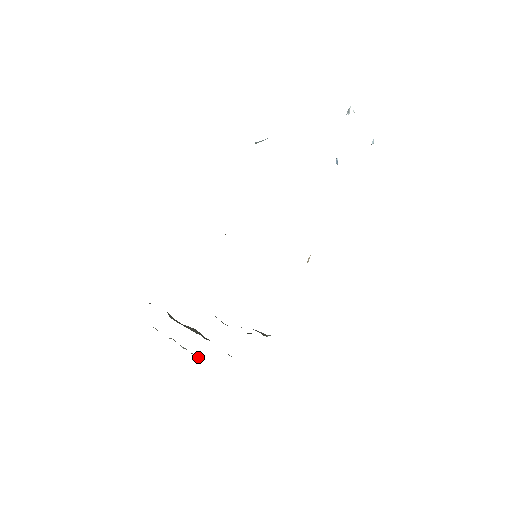
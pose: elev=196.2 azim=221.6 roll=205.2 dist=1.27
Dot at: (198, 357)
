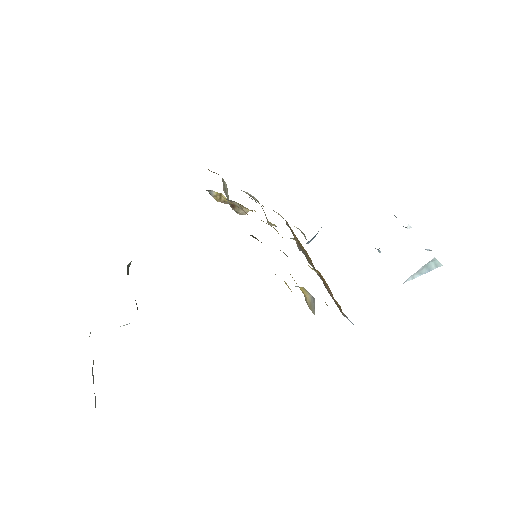
Dot at: occluded
